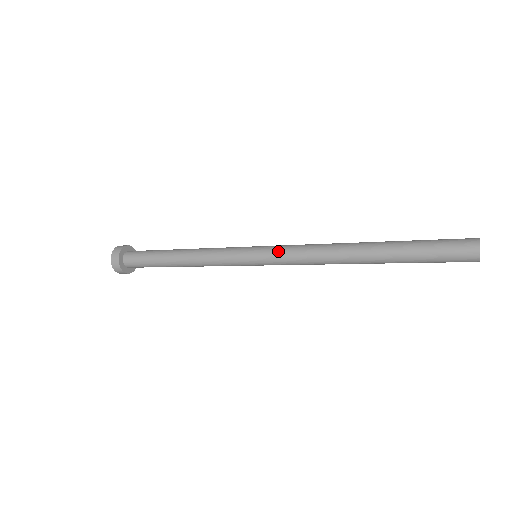
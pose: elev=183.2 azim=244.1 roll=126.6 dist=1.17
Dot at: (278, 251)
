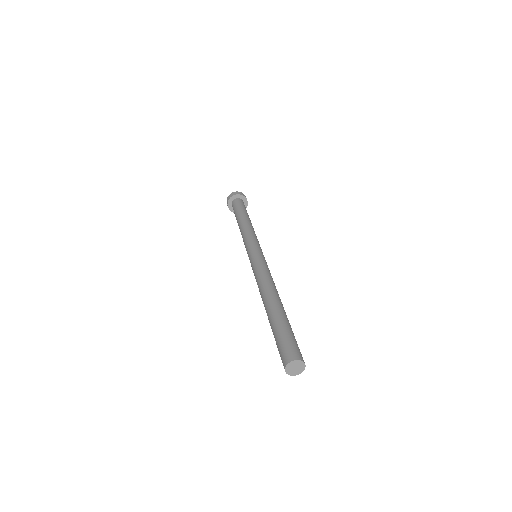
Dot at: occluded
